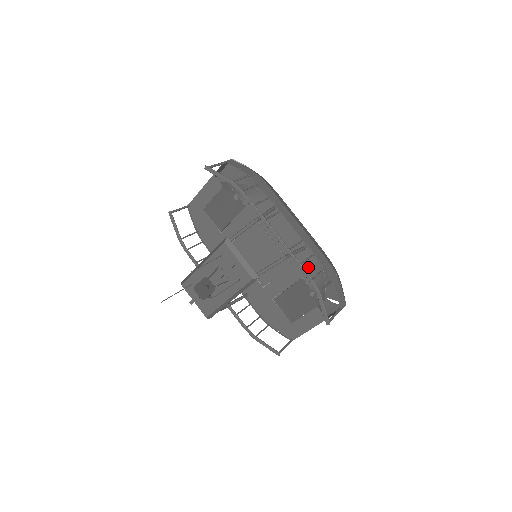
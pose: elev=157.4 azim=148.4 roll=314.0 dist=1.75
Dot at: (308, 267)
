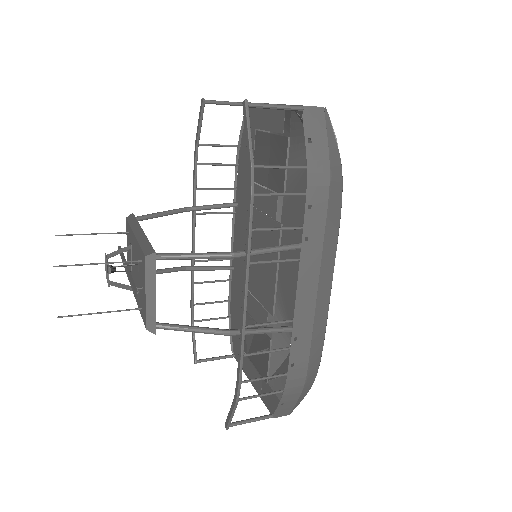
Dot at: occluded
